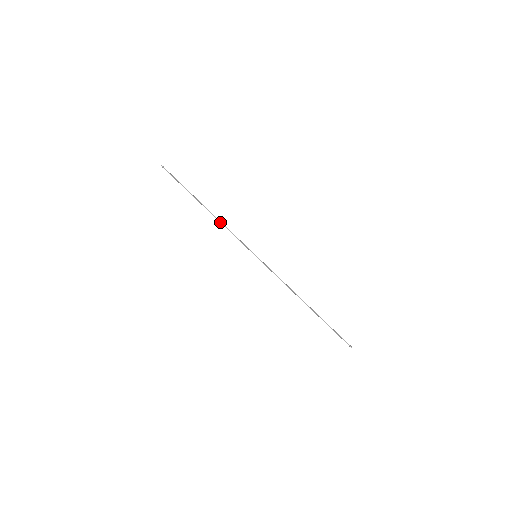
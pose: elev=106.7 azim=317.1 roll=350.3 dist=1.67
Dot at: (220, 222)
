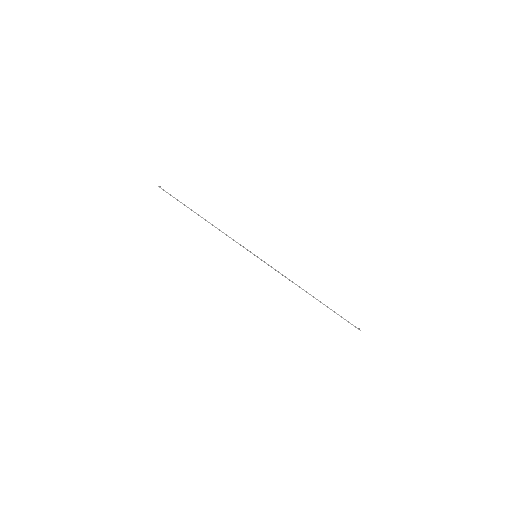
Dot at: (218, 229)
